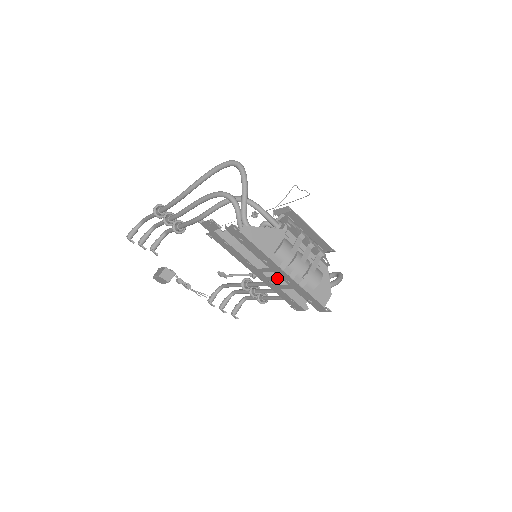
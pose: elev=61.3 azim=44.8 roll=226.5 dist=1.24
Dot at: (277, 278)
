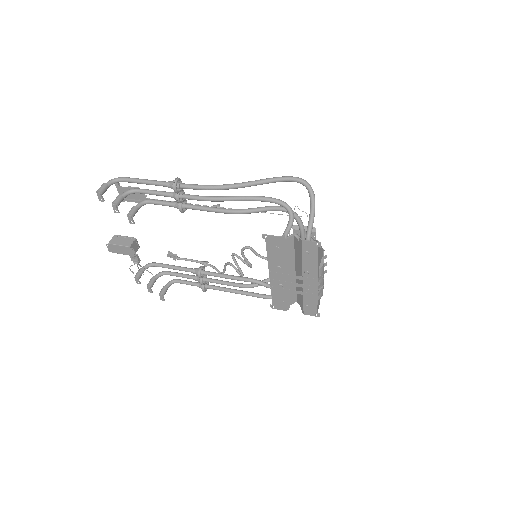
Dot at: (298, 285)
